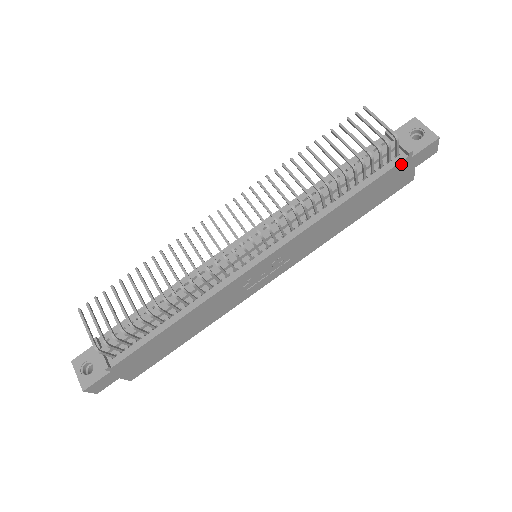
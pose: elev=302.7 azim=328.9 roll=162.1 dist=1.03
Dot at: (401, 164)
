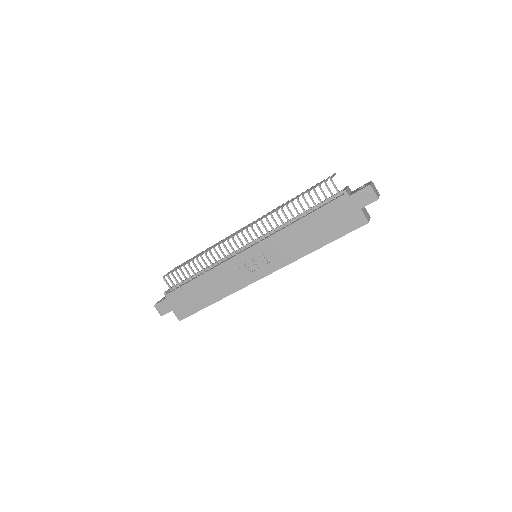
Dot at: (341, 200)
